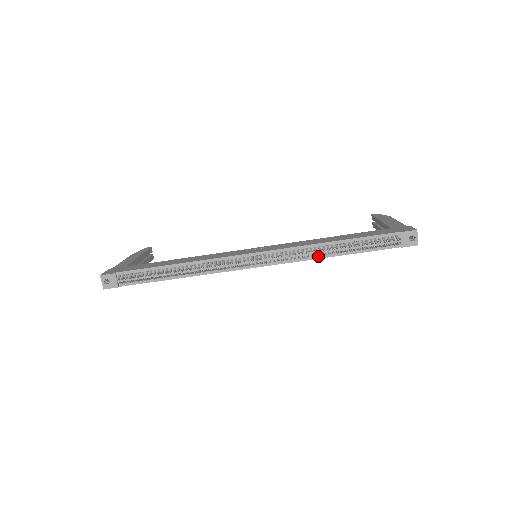
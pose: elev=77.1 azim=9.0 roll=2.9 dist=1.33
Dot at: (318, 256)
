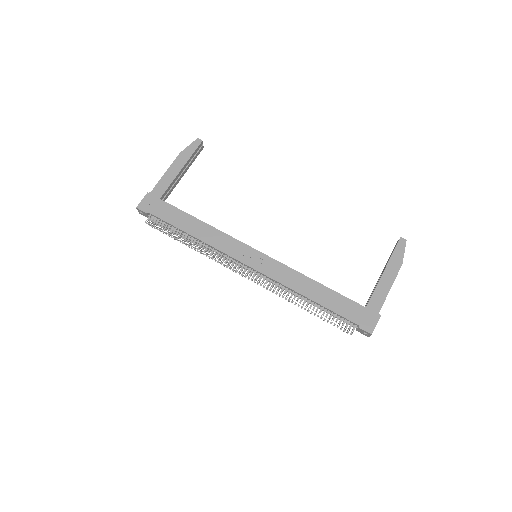
Dot at: (294, 294)
